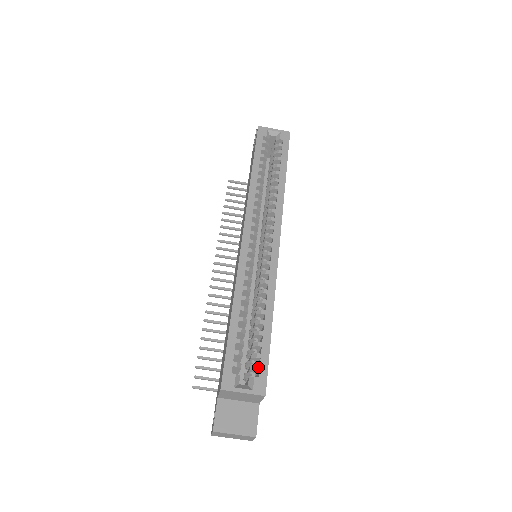
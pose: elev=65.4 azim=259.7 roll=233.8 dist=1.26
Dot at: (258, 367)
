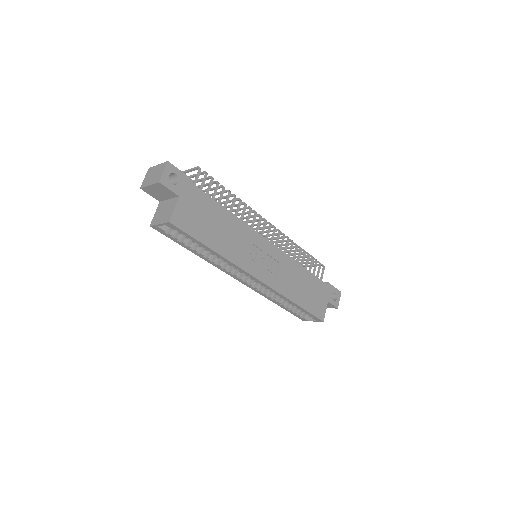
Dot at: (310, 316)
